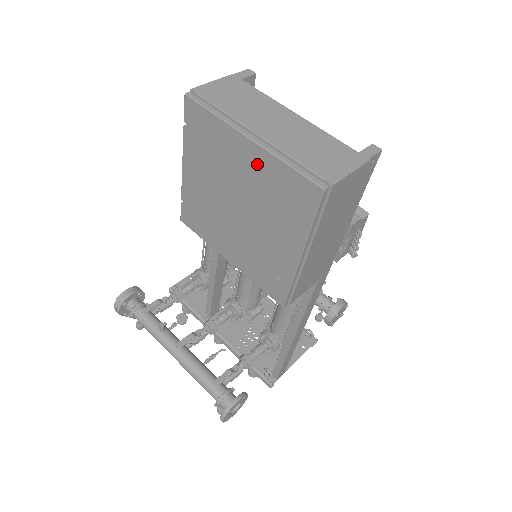
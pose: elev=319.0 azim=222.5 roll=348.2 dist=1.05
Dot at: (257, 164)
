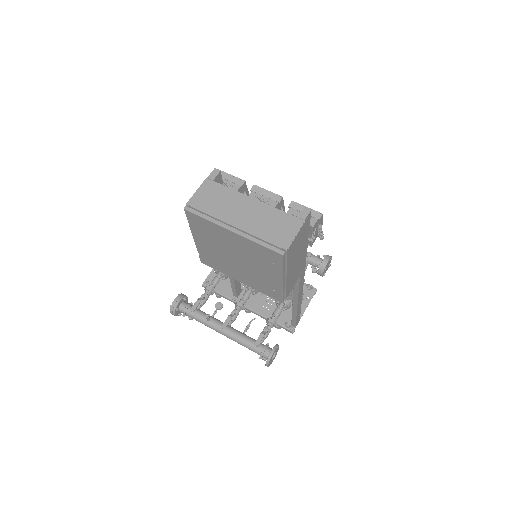
Dot at: (241, 242)
